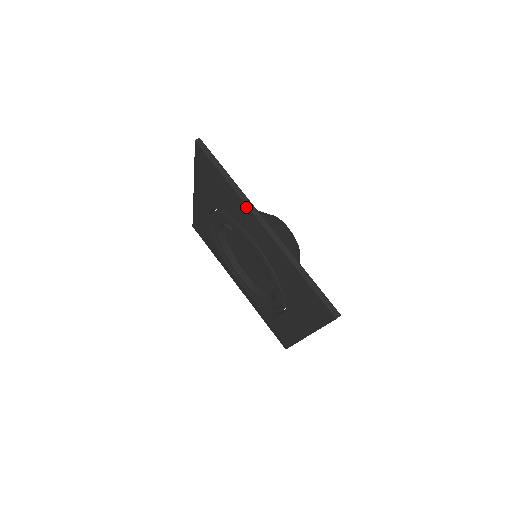
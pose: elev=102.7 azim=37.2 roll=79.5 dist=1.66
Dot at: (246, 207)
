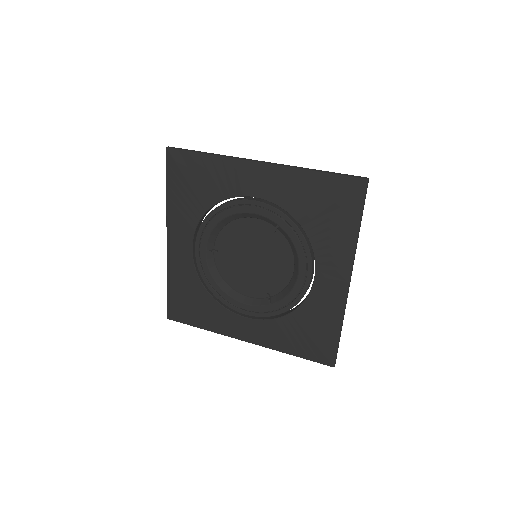
Dot at: (351, 261)
